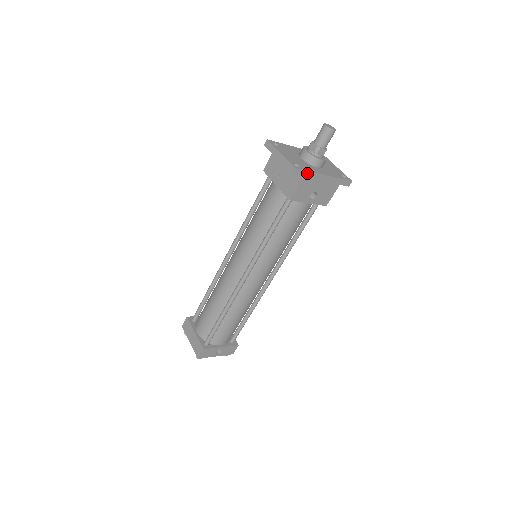
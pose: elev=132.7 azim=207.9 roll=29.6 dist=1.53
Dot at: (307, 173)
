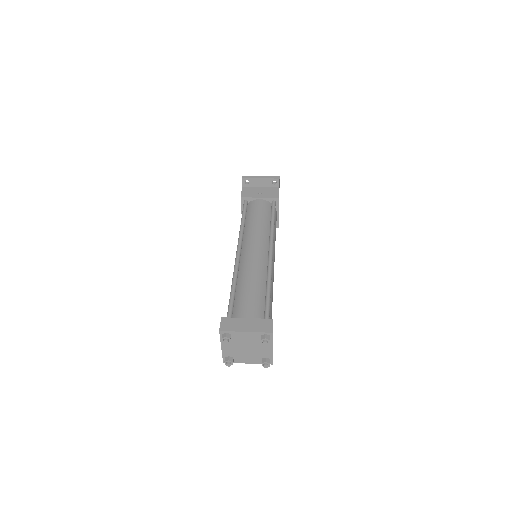
Dot at: (279, 187)
